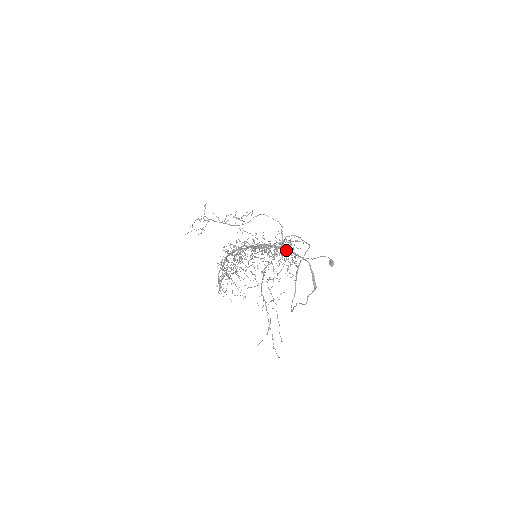
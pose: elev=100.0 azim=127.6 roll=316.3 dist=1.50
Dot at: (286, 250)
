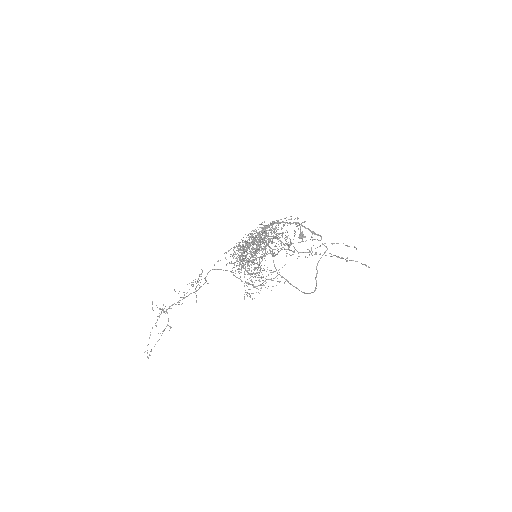
Dot at: (277, 222)
